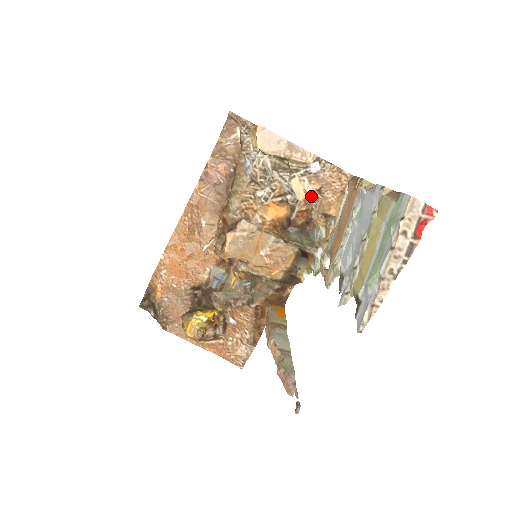
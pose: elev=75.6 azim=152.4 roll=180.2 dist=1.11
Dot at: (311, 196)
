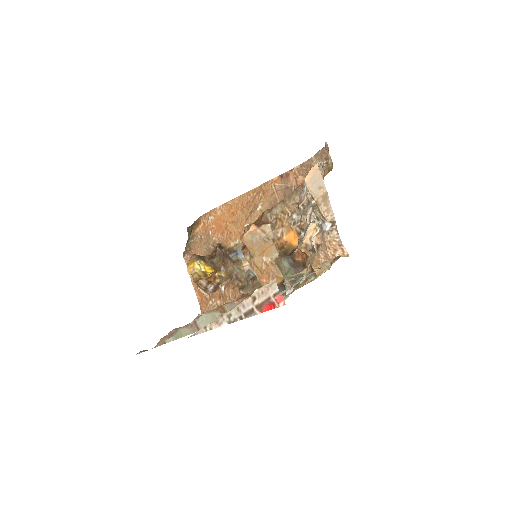
Dot at: (313, 245)
